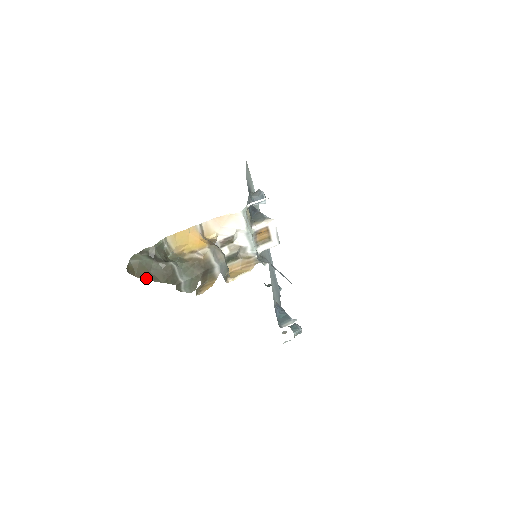
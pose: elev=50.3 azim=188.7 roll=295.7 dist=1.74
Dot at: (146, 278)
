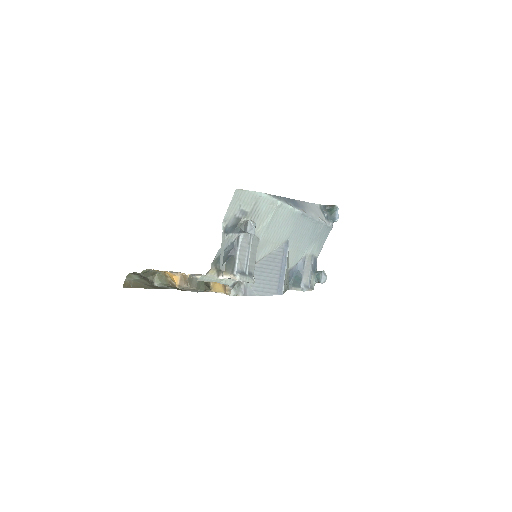
Dot at: occluded
